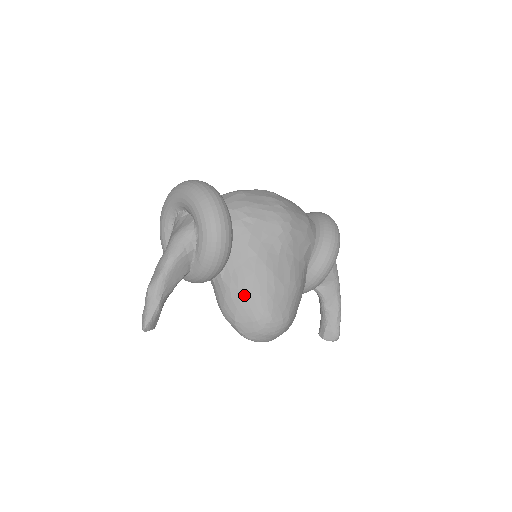
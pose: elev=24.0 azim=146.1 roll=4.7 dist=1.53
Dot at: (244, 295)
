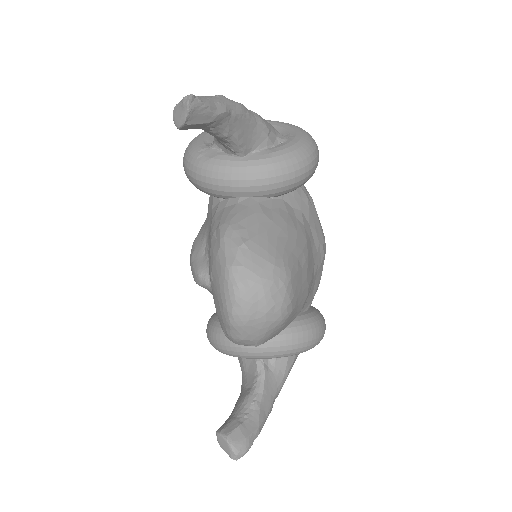
Dot at: (277, 232)
